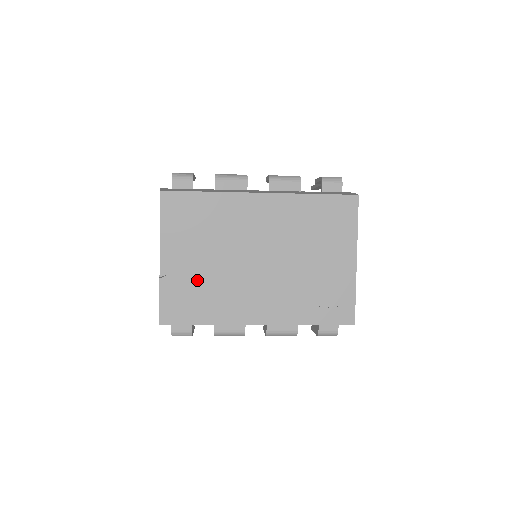
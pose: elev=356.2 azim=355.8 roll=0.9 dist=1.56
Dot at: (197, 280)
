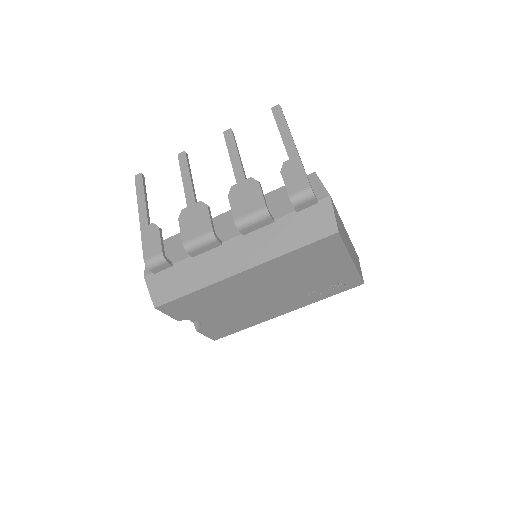
Dot at: (224, 320)
